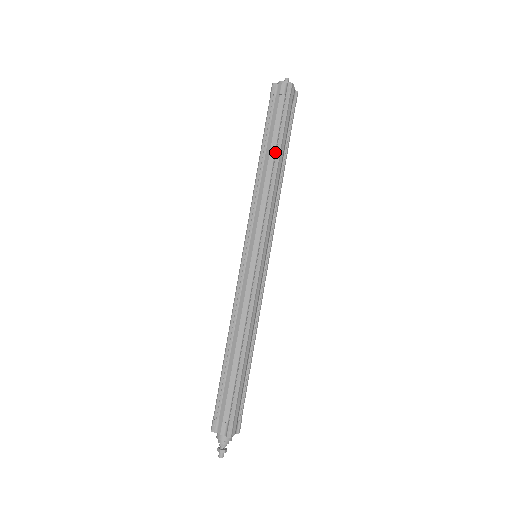
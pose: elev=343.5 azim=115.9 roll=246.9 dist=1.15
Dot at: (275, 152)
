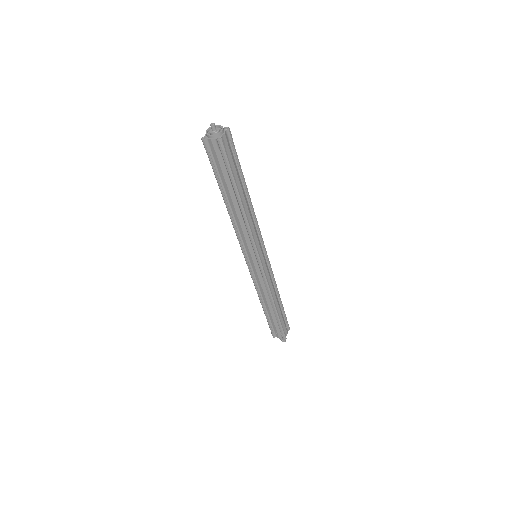
Dot at: (235, 197)
